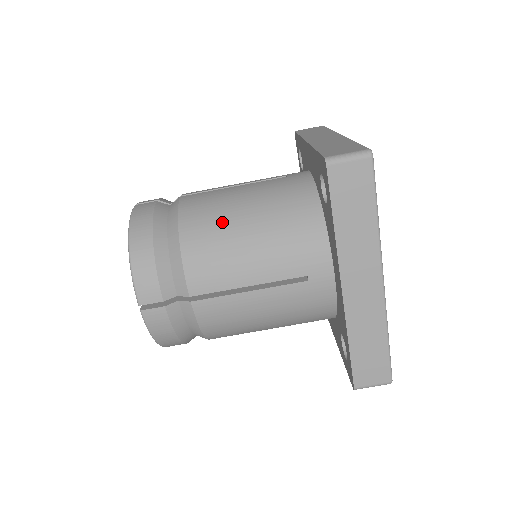
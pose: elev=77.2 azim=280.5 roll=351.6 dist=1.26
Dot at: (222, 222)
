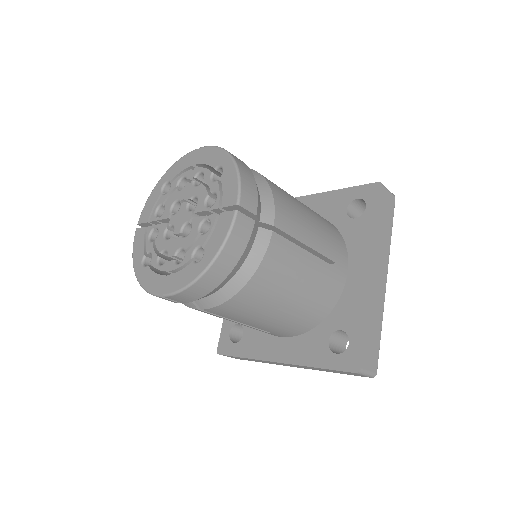
Dot at: (275, 295)
